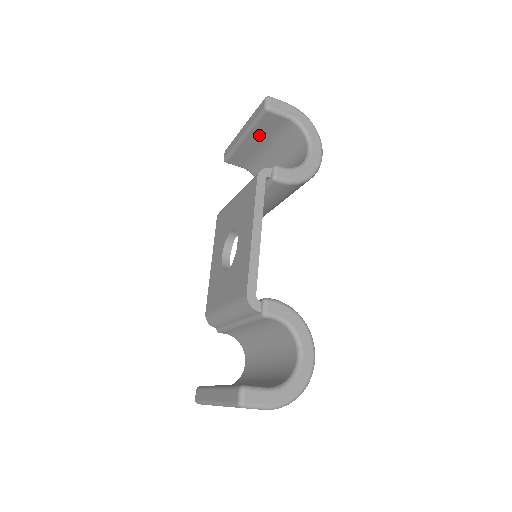
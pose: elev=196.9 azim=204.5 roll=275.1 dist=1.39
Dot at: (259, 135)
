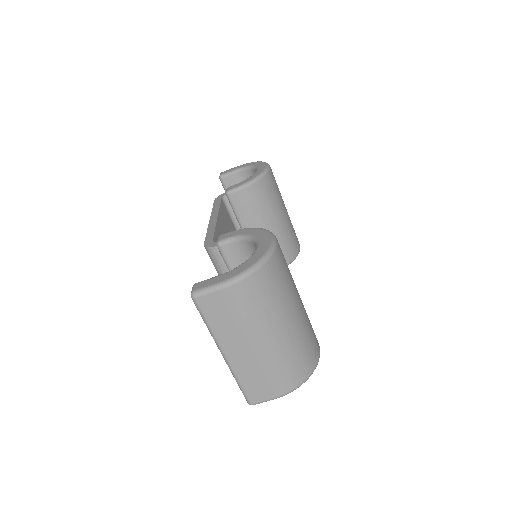
Dot at: occluded
